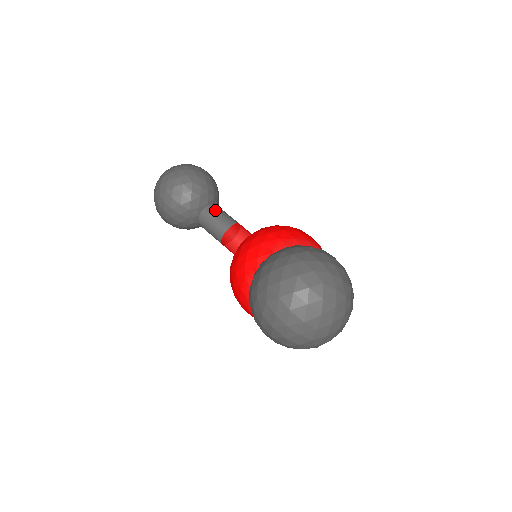
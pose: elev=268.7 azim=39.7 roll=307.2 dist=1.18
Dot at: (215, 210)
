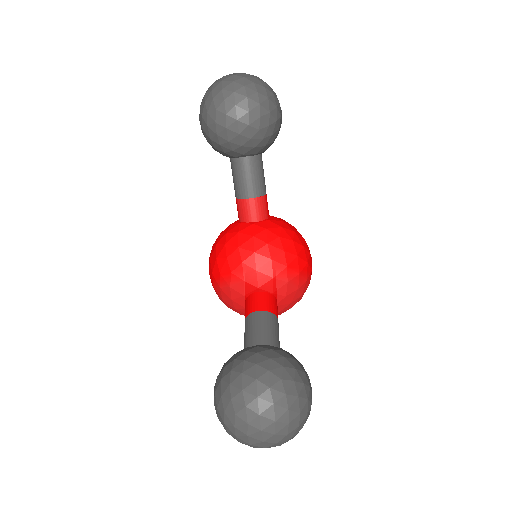
Dot at: (256, 167)
